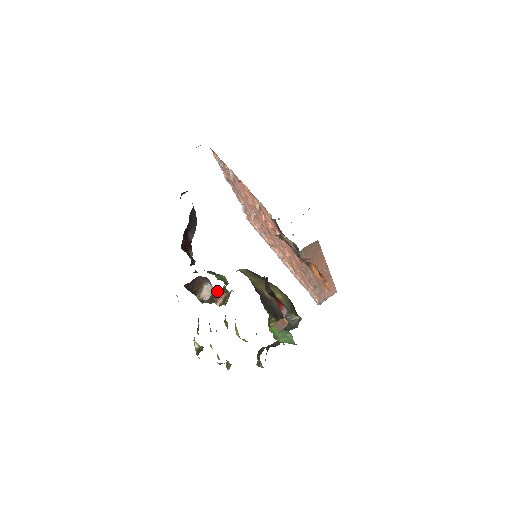
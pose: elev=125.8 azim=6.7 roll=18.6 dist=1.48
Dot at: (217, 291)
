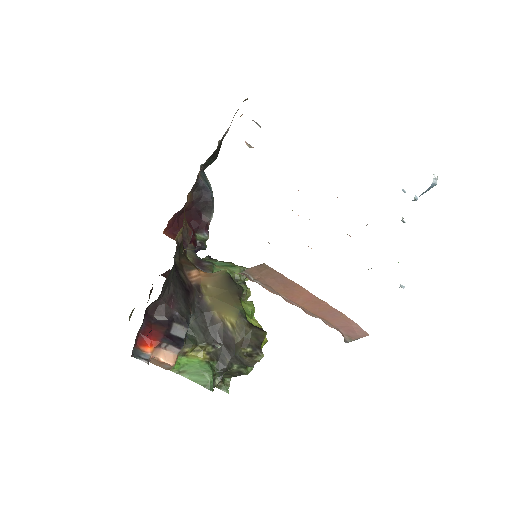
Dot at: occluded
